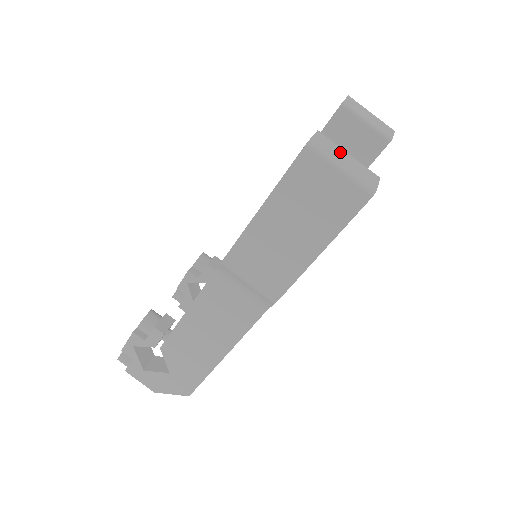
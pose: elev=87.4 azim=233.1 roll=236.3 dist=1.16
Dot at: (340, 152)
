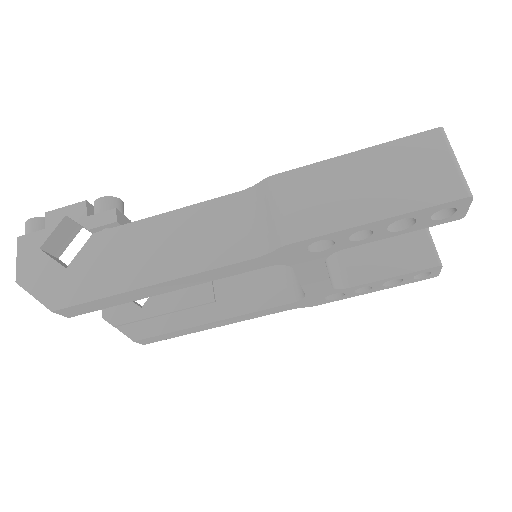
Dot at: occluded
